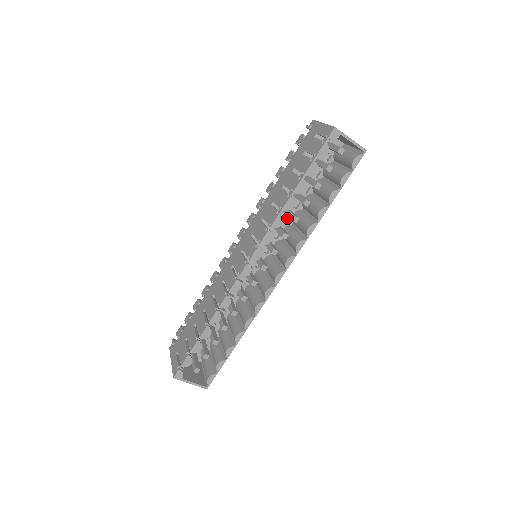
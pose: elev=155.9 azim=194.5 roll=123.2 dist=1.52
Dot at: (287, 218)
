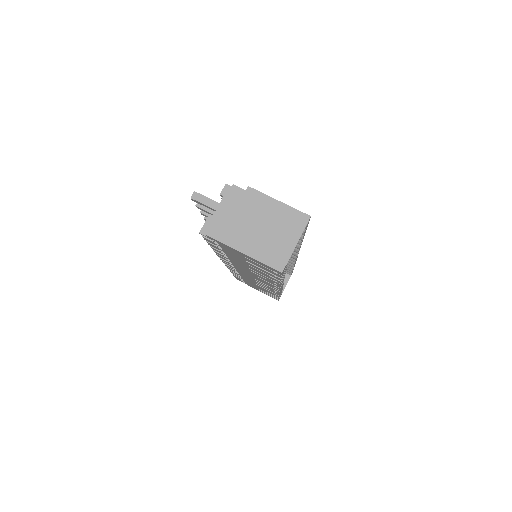
Dot at: occluded
